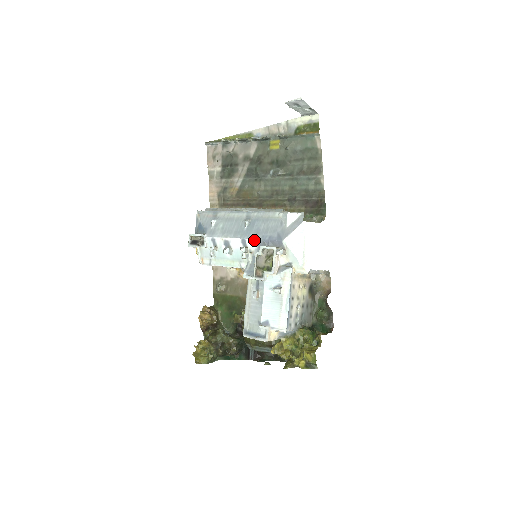
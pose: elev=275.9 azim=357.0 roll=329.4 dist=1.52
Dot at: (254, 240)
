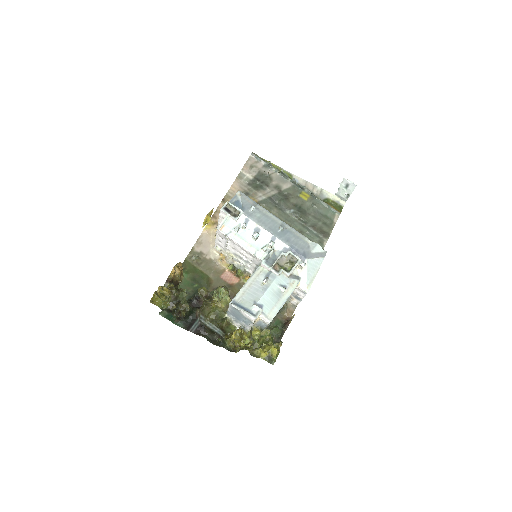
Dot at: (284, 243)
